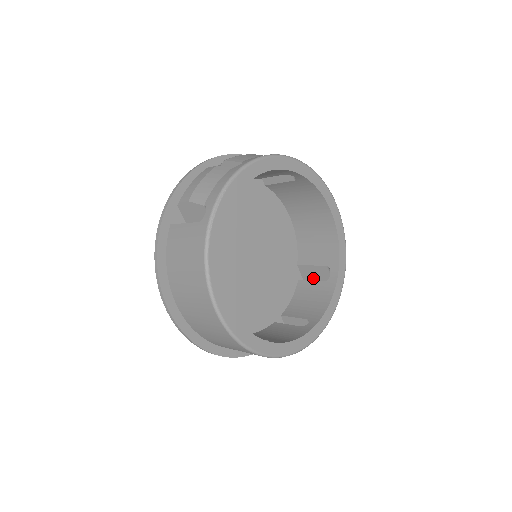
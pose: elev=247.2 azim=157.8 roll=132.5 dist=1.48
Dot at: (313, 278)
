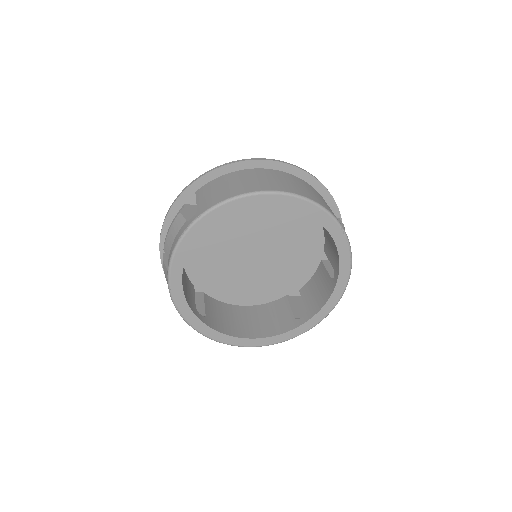
Dot at: occluded
